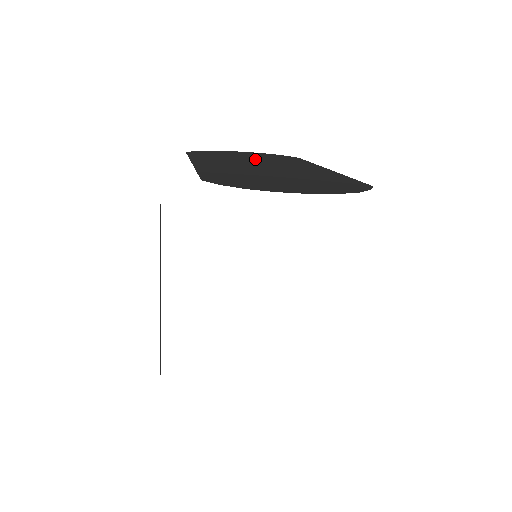
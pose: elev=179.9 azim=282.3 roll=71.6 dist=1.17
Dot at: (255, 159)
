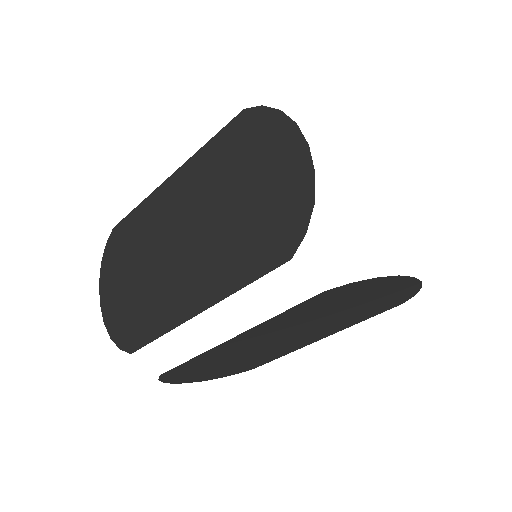
Dot at: occluded
